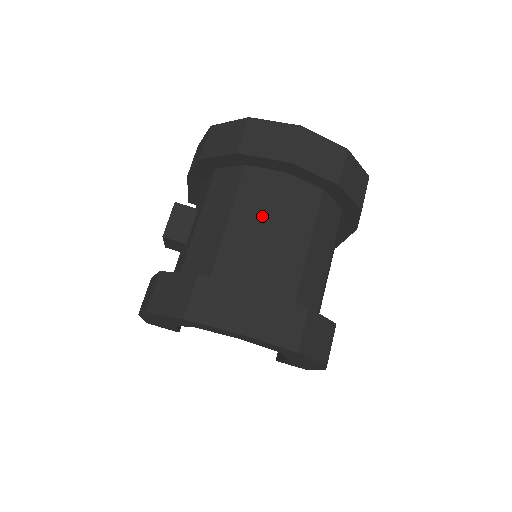
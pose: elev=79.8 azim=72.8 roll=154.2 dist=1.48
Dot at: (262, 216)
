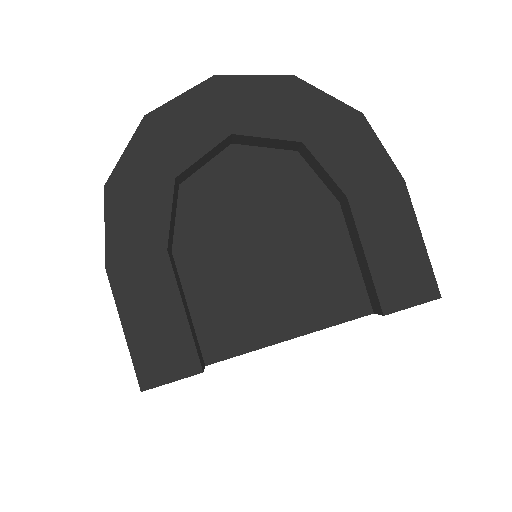
Dot at: occluded
